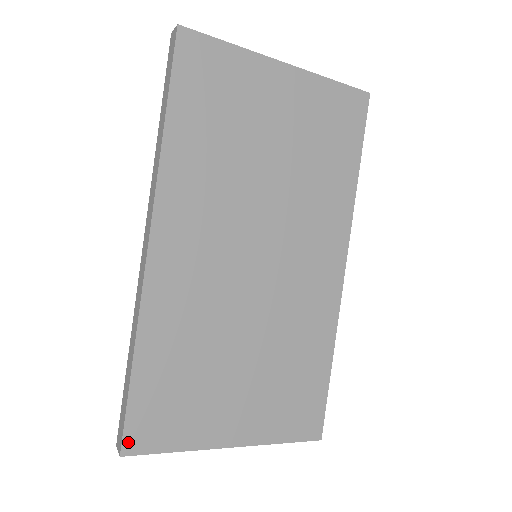
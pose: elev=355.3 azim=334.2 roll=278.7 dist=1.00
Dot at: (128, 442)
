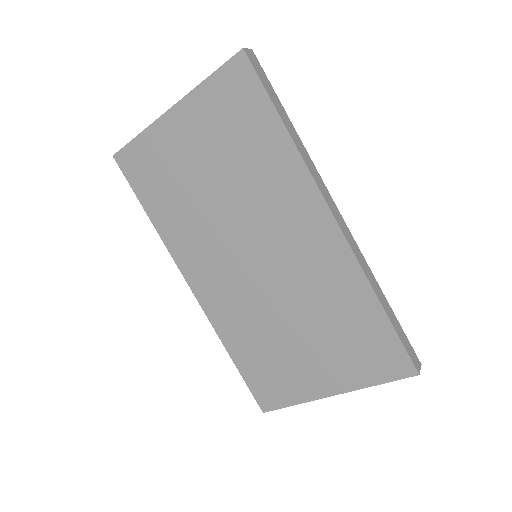
Dot at: (262, 404)
